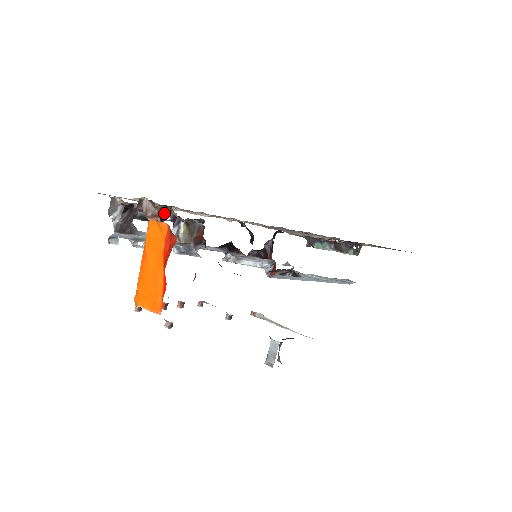
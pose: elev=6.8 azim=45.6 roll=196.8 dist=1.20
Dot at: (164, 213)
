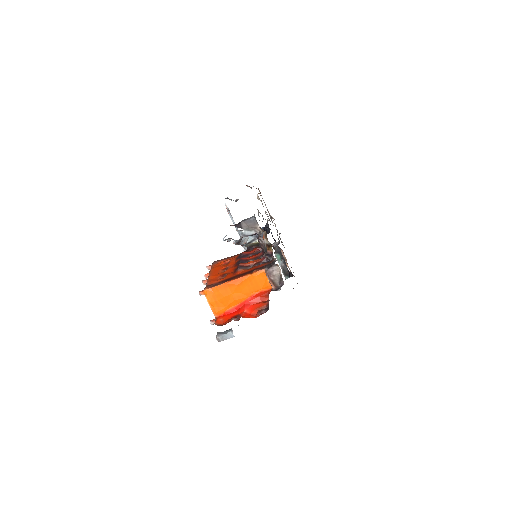
Dot at: occluded
